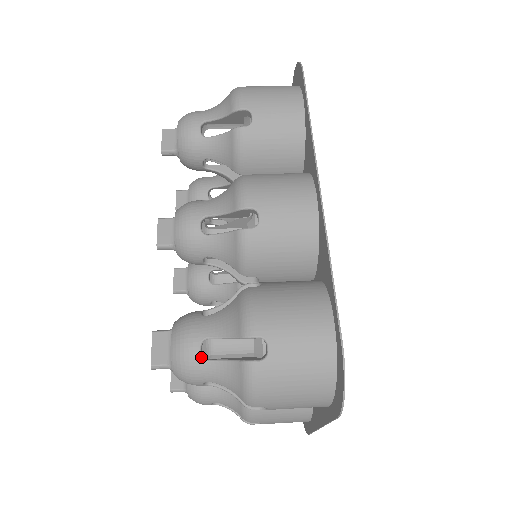
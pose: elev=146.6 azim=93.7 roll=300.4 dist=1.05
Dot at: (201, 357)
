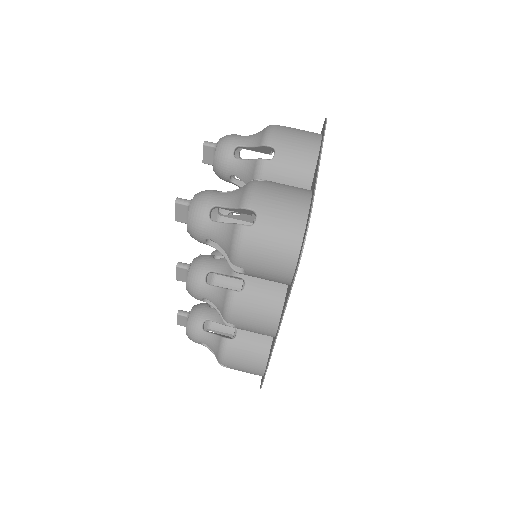
Dot at: occluded
